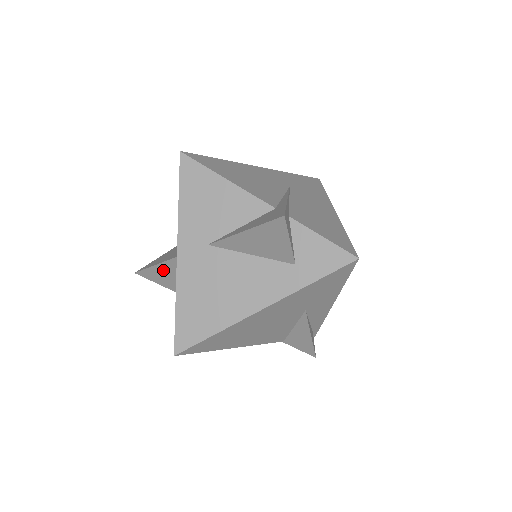
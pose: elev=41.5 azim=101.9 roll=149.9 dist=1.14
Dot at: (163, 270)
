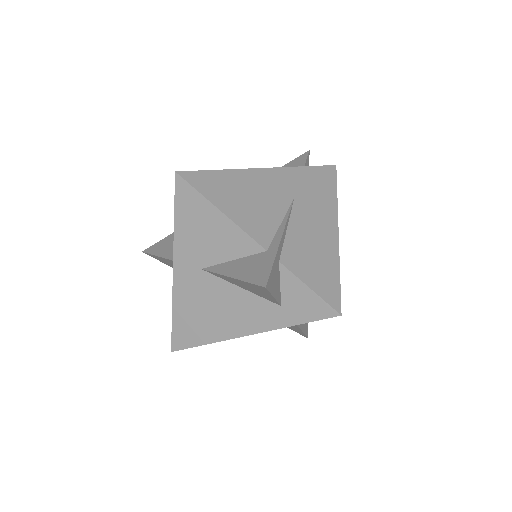
Dot at: (166, 261)
